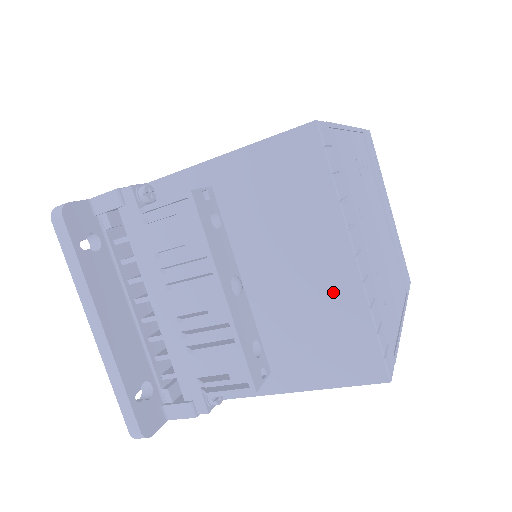
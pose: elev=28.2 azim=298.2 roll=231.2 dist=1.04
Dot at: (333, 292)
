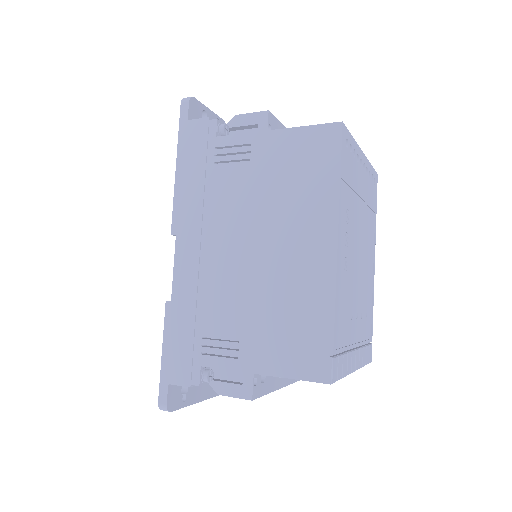
Dot at: occluded
